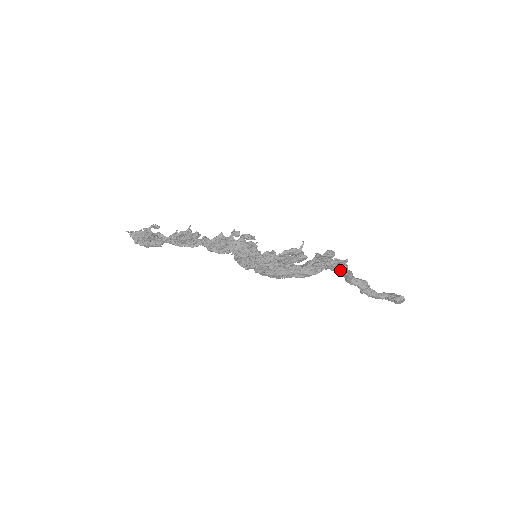
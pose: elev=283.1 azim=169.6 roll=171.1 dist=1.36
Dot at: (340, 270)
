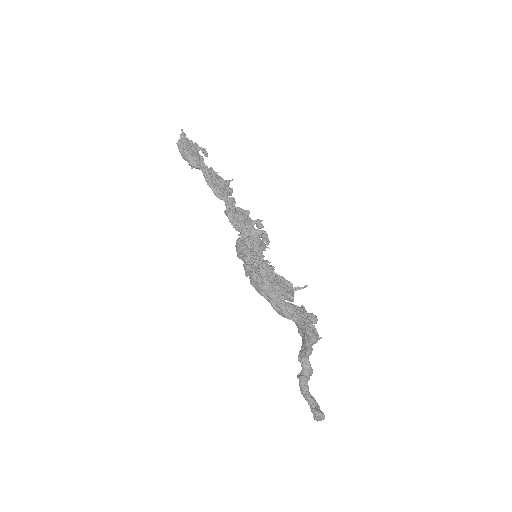
Dot at: (309, 338)
